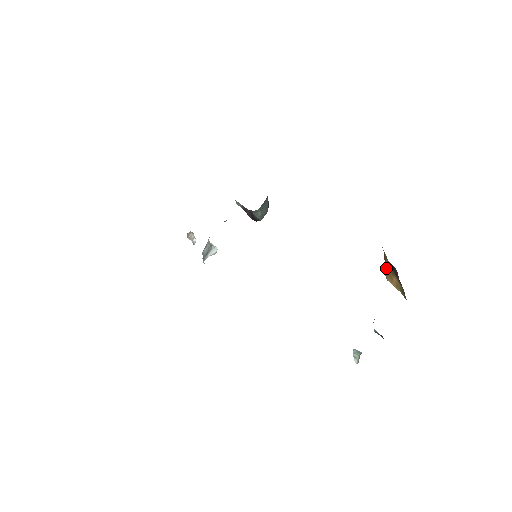
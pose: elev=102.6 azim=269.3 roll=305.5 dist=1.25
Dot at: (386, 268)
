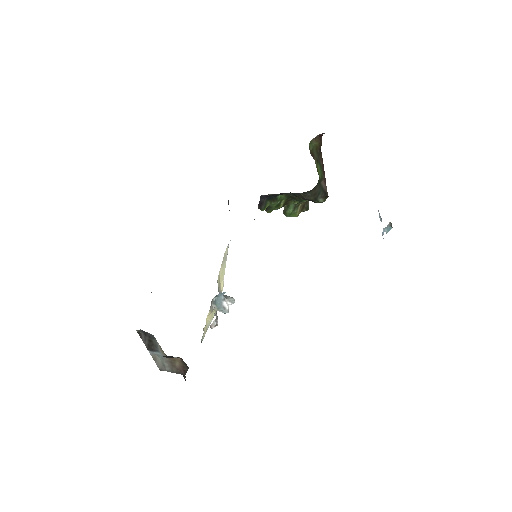
Dot at: occluded
